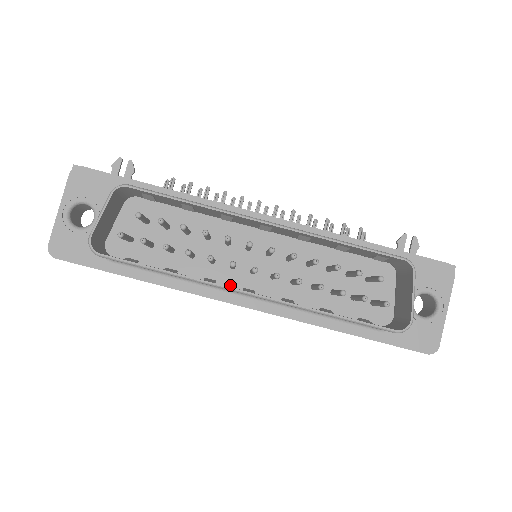
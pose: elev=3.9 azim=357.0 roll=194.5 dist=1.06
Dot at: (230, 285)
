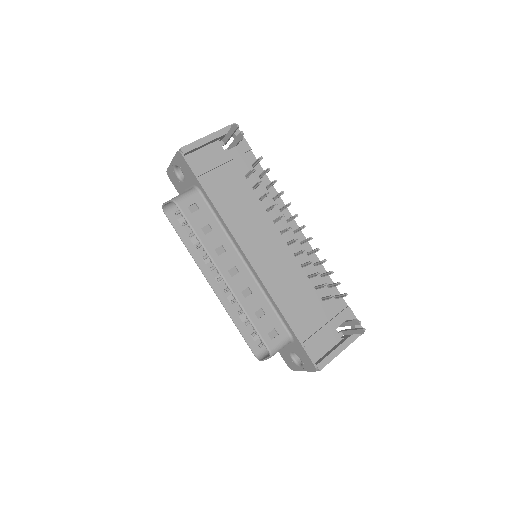
Dot at: occluded
